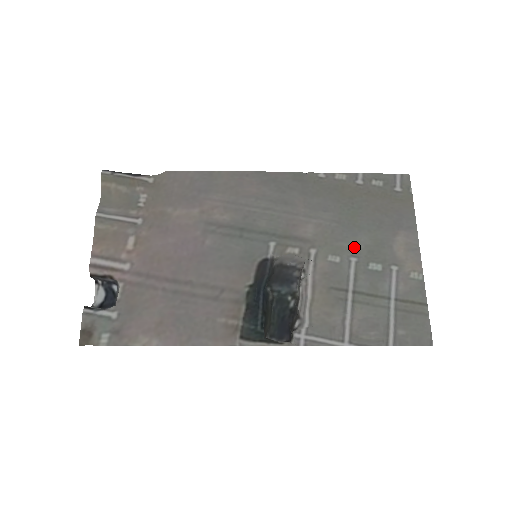
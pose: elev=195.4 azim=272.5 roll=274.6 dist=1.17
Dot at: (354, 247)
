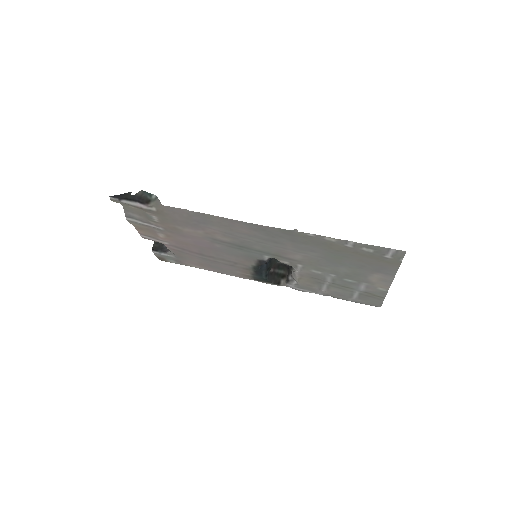
Dot at: (334, 271)
